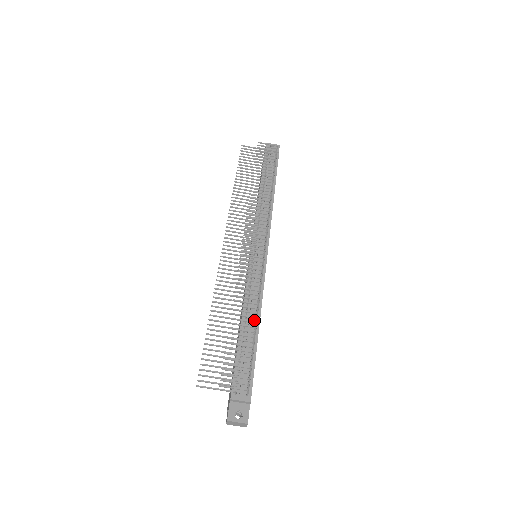
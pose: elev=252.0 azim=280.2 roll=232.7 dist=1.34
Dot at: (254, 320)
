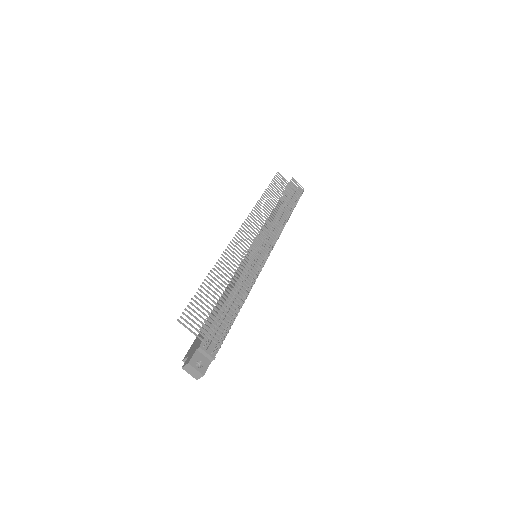
Dot at: occluded
